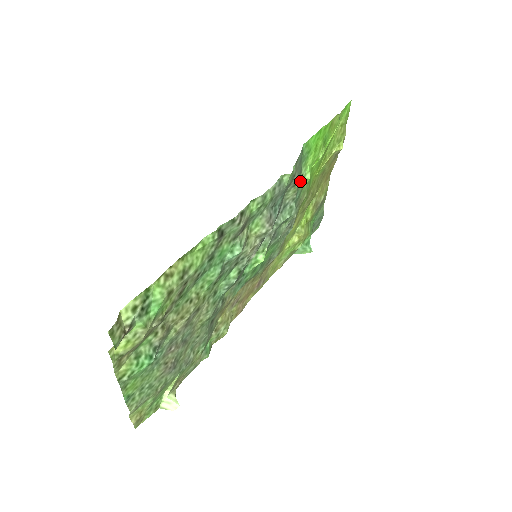
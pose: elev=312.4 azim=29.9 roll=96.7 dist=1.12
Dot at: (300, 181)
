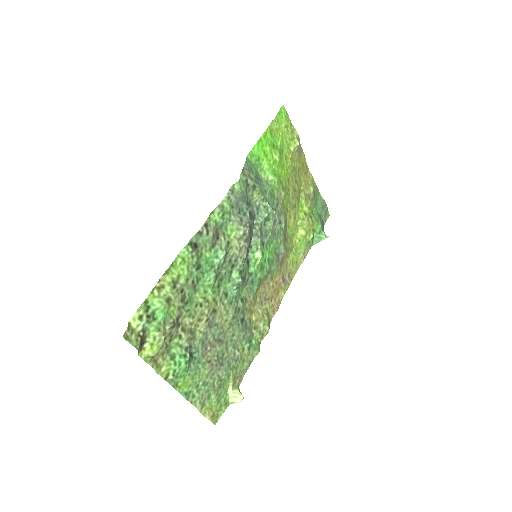
Dot at: (264, 184)
